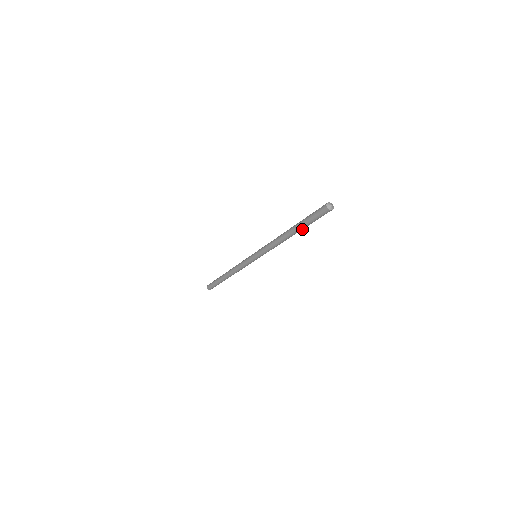
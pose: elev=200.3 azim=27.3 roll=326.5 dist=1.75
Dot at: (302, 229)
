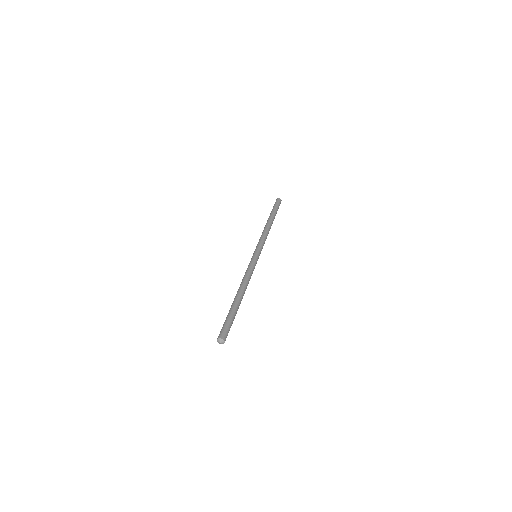
Dot at: occluded
